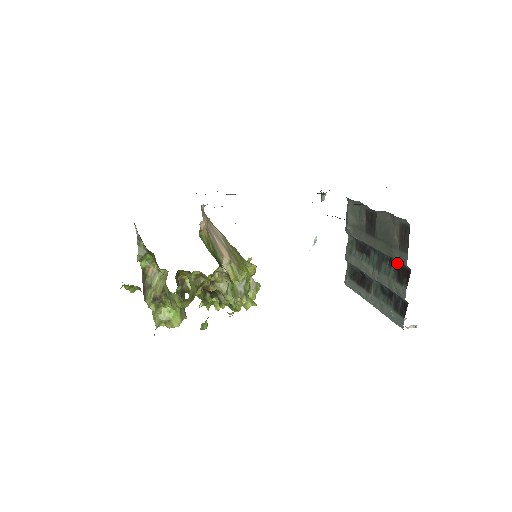
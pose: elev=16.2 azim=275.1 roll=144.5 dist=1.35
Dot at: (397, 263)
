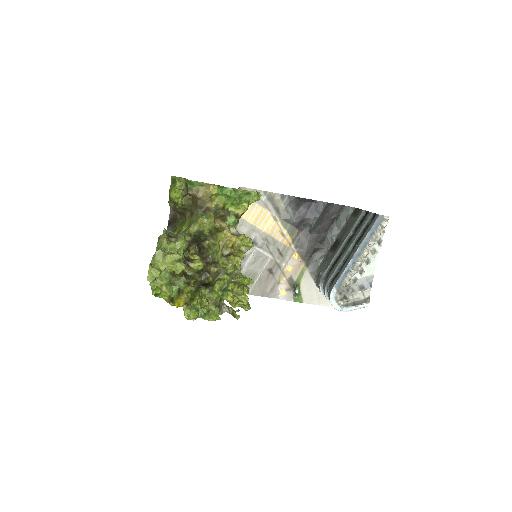
Dot at: (359, 224)
